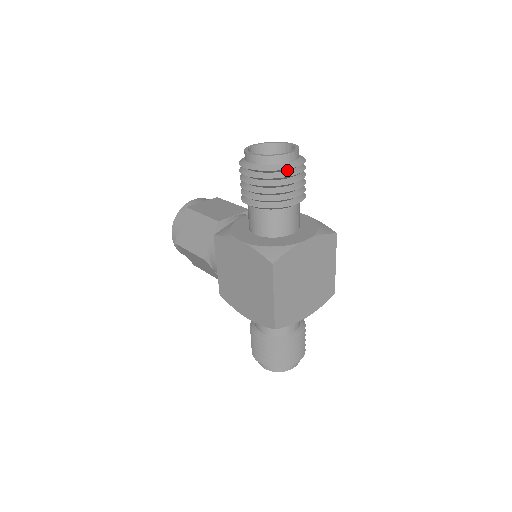
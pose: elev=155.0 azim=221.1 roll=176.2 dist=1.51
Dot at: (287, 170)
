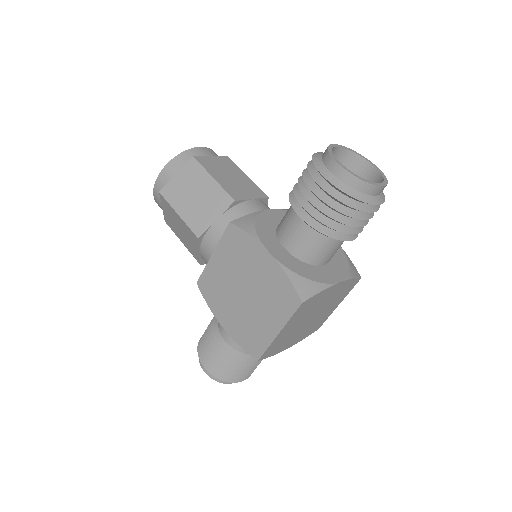
Dot at: occluded
